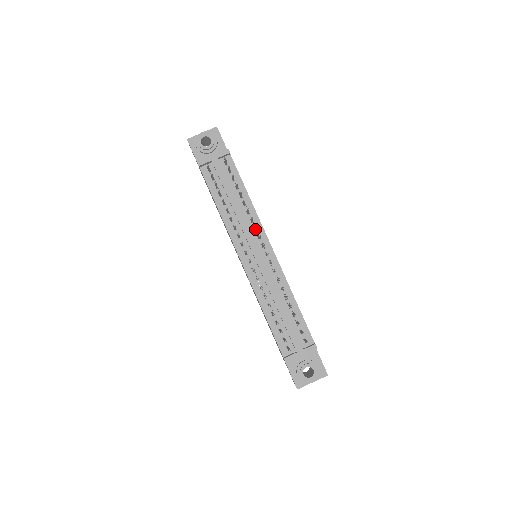
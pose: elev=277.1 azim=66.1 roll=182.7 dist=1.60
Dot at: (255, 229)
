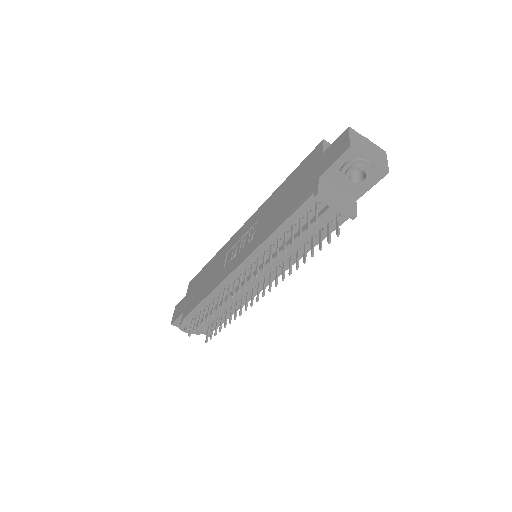
Dot at: (276, 273)
